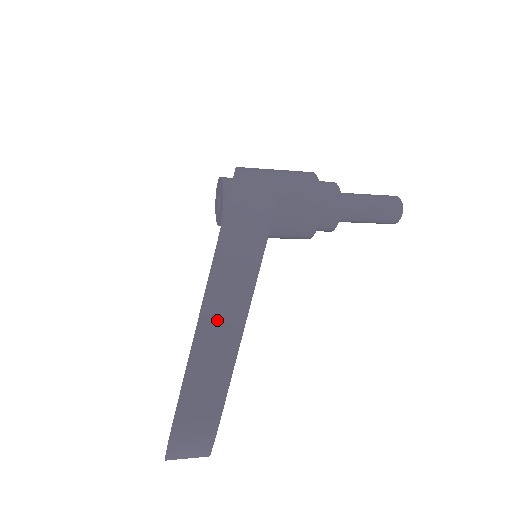
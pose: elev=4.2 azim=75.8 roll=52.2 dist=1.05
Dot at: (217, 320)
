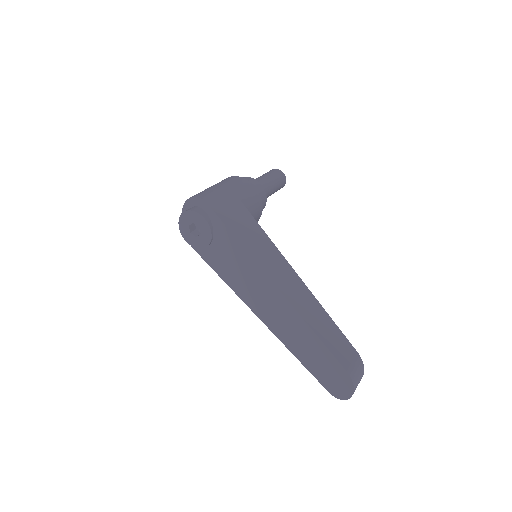
Dot at: (306, 307)
